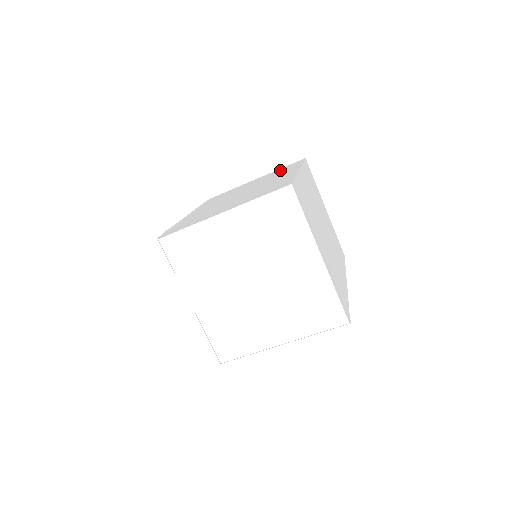
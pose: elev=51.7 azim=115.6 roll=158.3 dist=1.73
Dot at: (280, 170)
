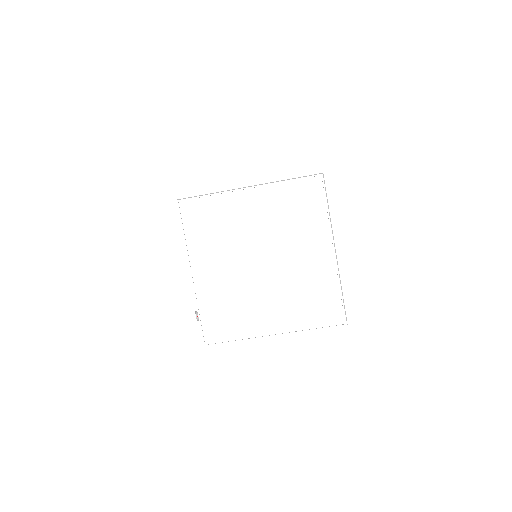
Dot at: occluded
